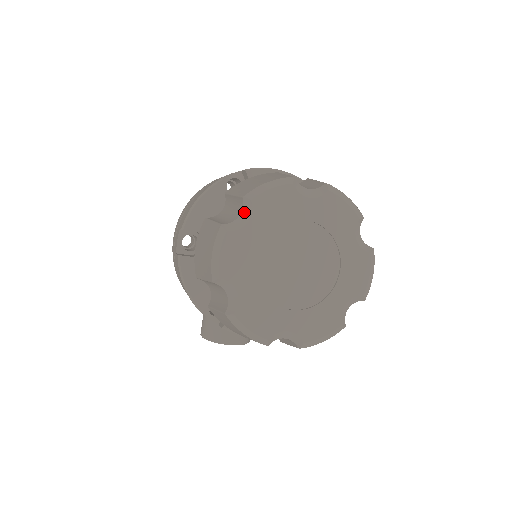
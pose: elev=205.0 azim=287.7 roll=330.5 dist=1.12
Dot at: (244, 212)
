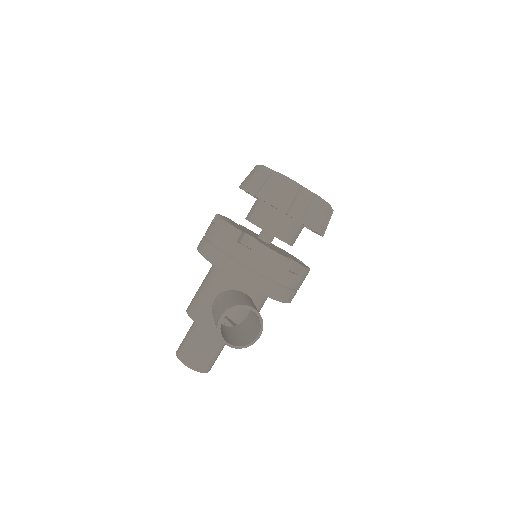
Dot at: occluded
